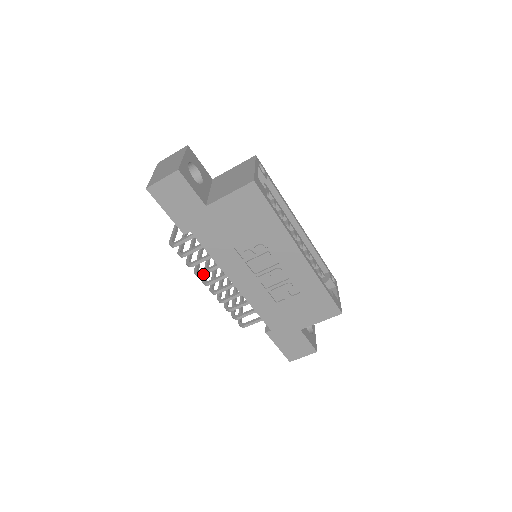
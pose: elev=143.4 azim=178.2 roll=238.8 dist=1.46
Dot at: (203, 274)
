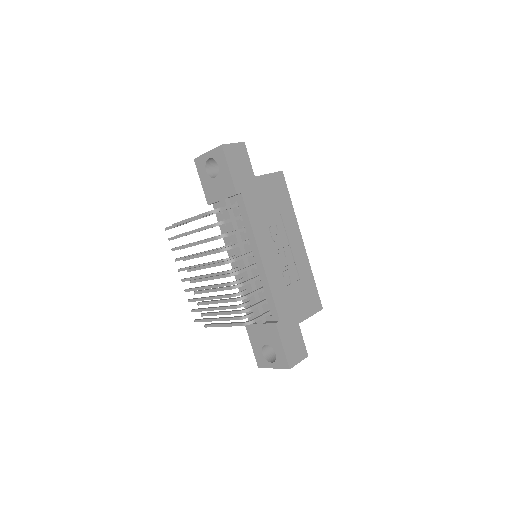
Dot at: (233, 247)
